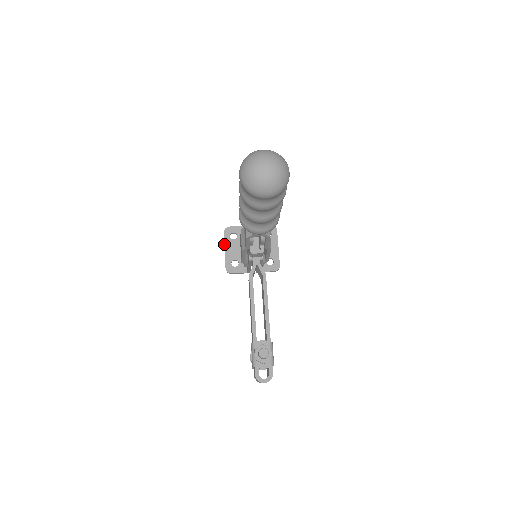
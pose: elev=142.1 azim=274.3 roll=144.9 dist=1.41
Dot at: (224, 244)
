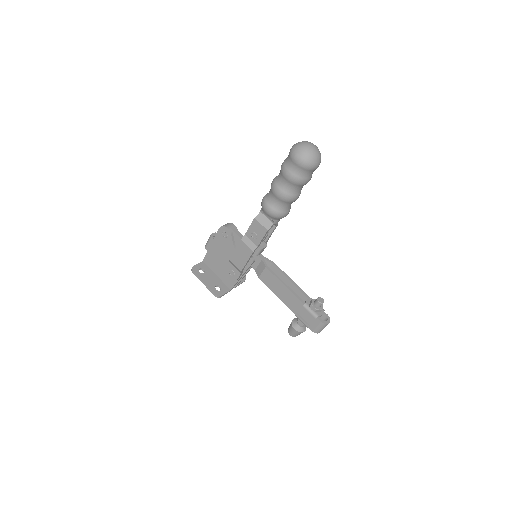
Dot at: (200, 279)
